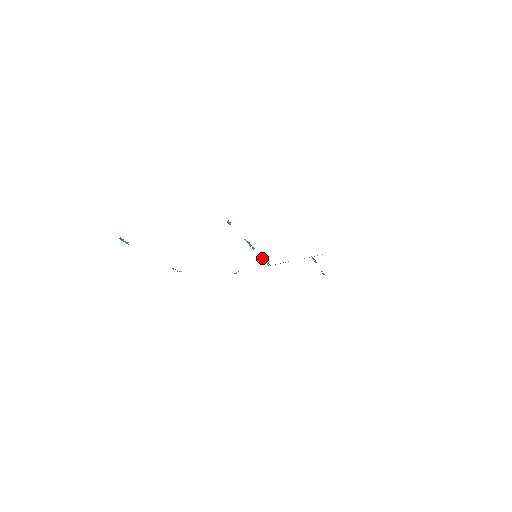
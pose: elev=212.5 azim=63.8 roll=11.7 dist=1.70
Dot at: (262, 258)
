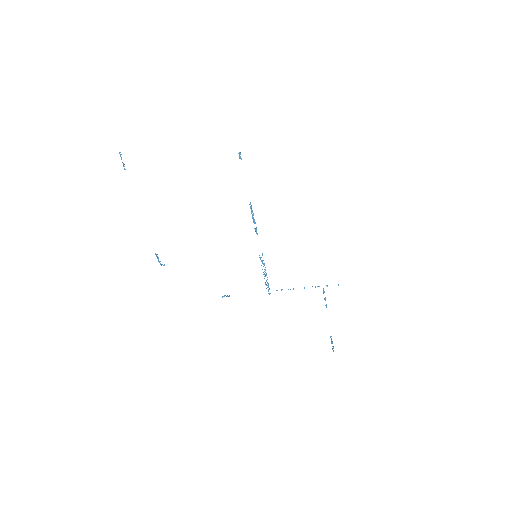
Dot at: occluded
